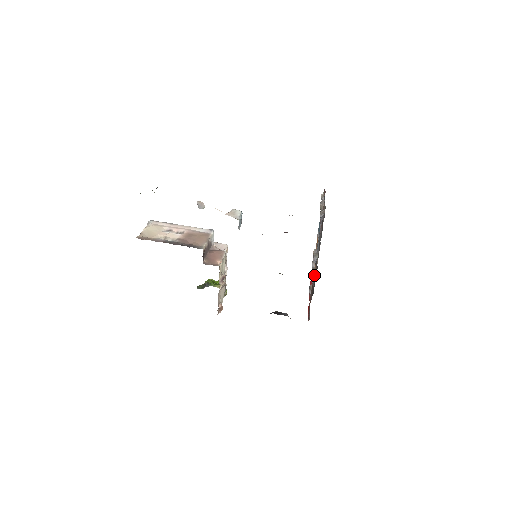
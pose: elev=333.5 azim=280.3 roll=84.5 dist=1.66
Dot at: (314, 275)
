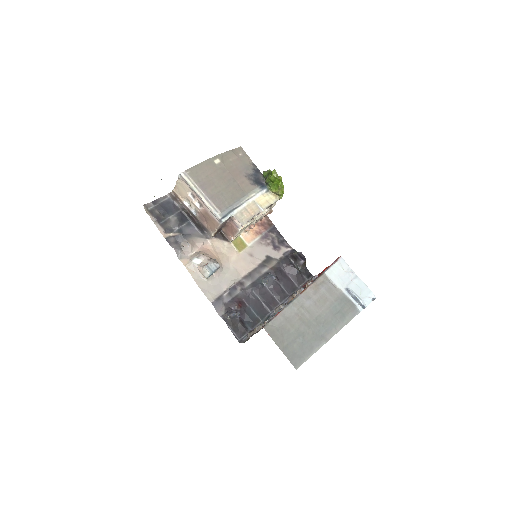
Dot at: (288, 301)
